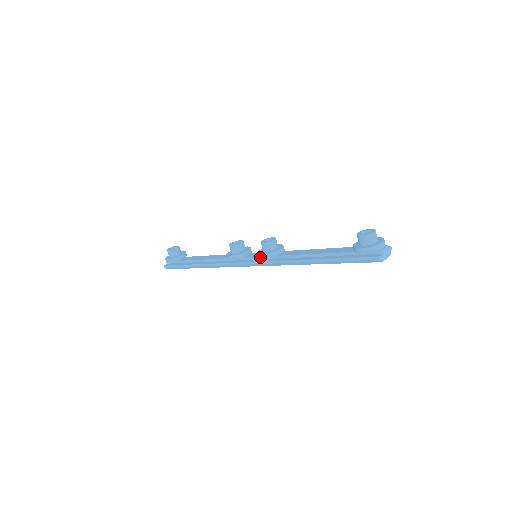
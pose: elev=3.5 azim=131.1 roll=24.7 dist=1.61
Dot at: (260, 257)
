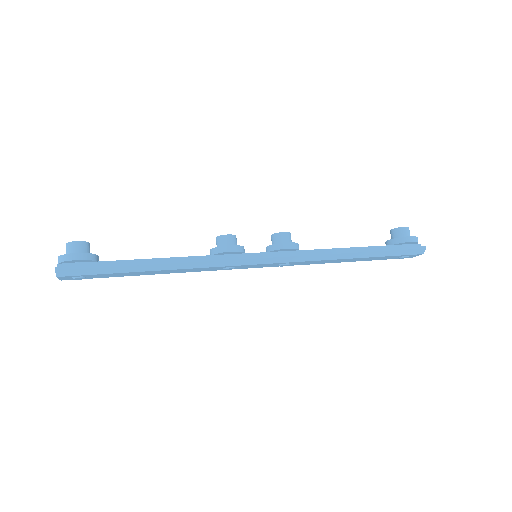
Dot at: (279, 248)
